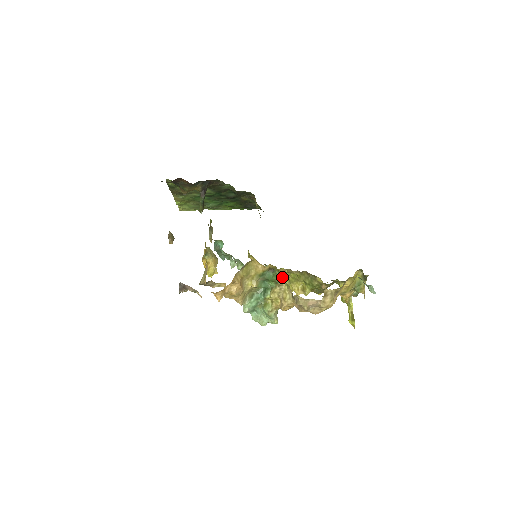
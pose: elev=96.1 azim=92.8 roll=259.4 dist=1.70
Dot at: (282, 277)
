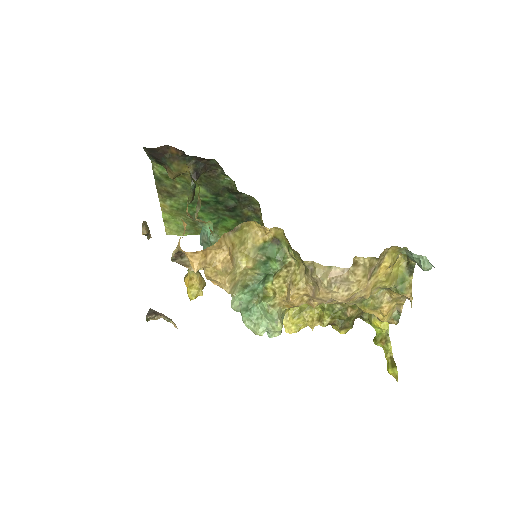
Dot at: (291, 247)
